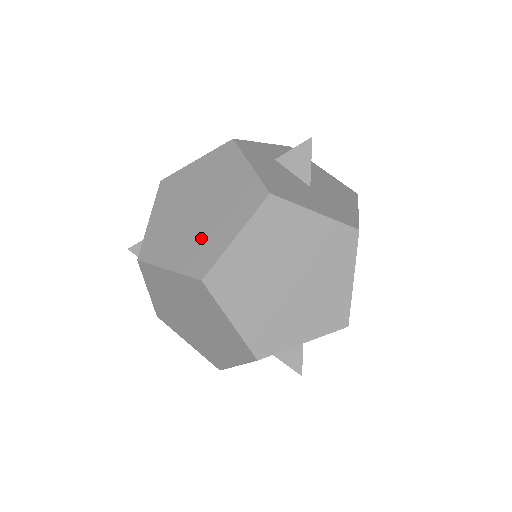
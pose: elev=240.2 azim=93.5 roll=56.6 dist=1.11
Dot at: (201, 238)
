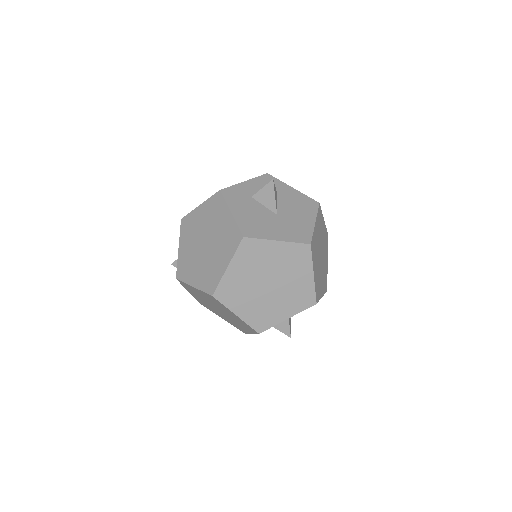
Dot at: (209, 266)
